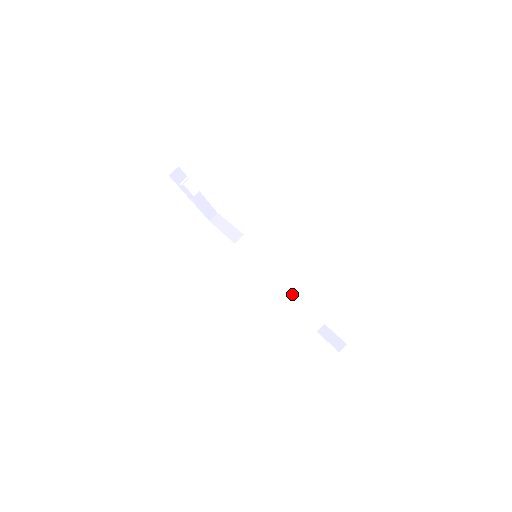
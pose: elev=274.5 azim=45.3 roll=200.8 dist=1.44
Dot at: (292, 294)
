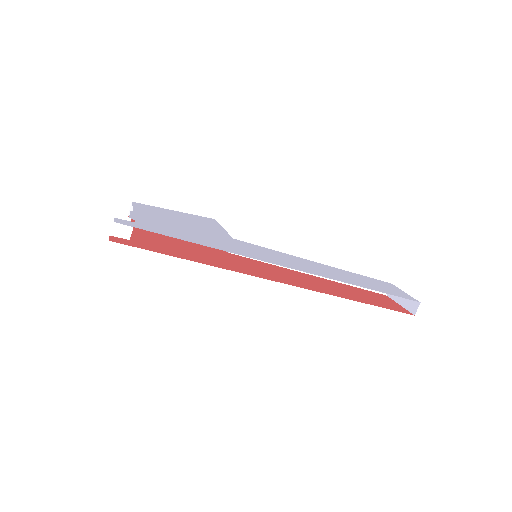
Dot at: occluded
